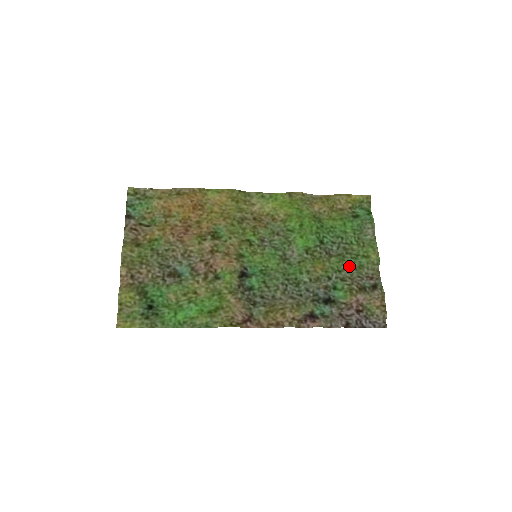
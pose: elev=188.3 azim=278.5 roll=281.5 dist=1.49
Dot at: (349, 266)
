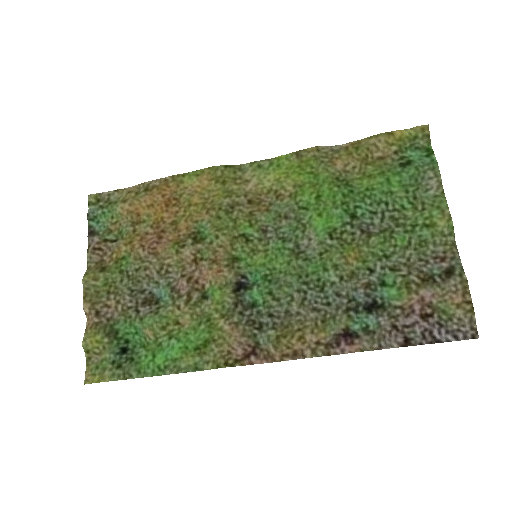
Dot at: (402, 245)
